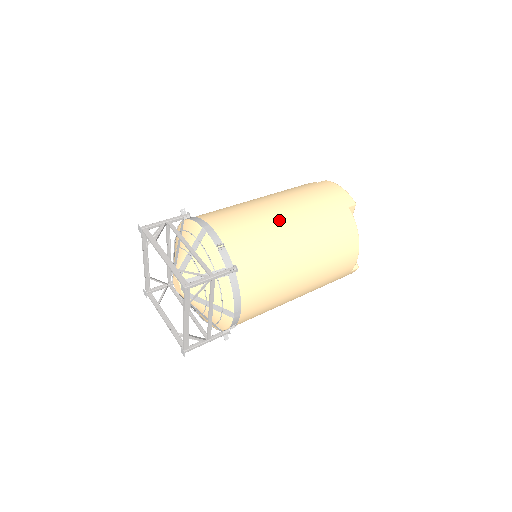
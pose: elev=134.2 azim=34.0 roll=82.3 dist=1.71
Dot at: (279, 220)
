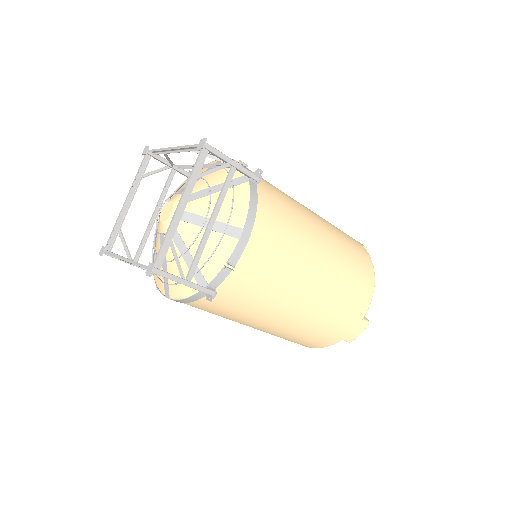
Dot at: occluded
